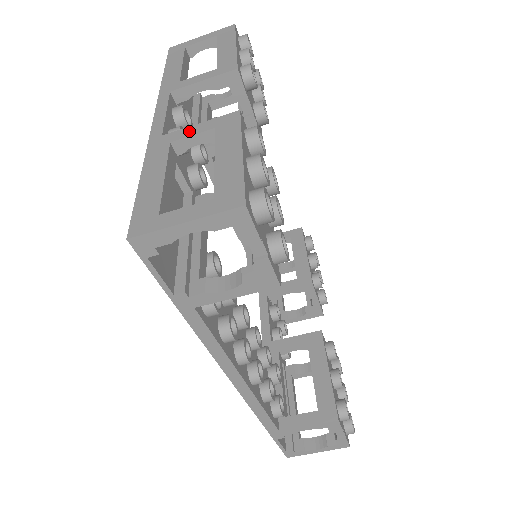
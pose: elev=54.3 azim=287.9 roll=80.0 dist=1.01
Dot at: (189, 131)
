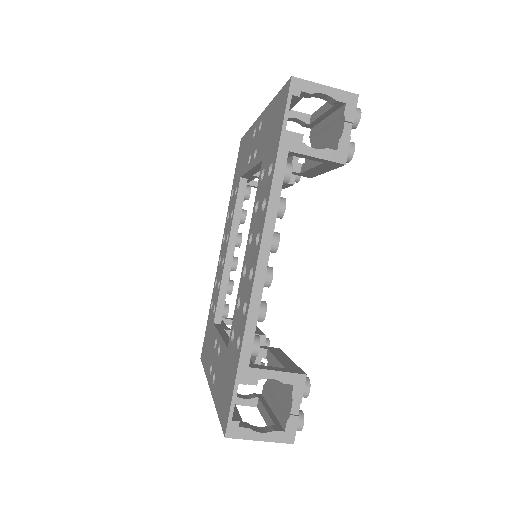
Dot at: (294, 112)
